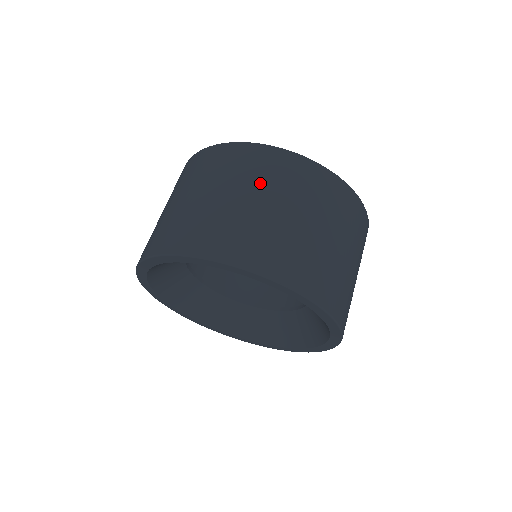
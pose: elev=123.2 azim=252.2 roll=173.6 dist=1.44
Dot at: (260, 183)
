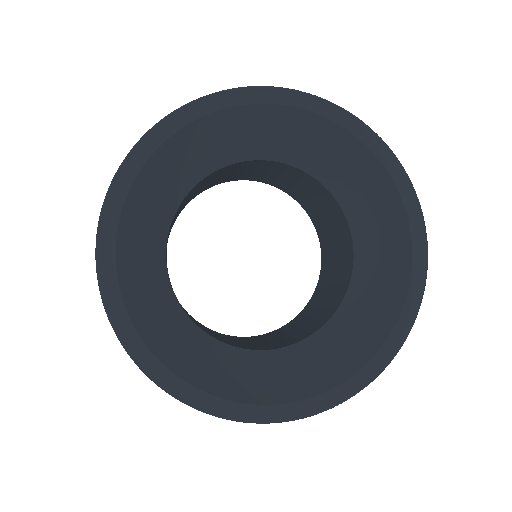
Dot at: occluded
